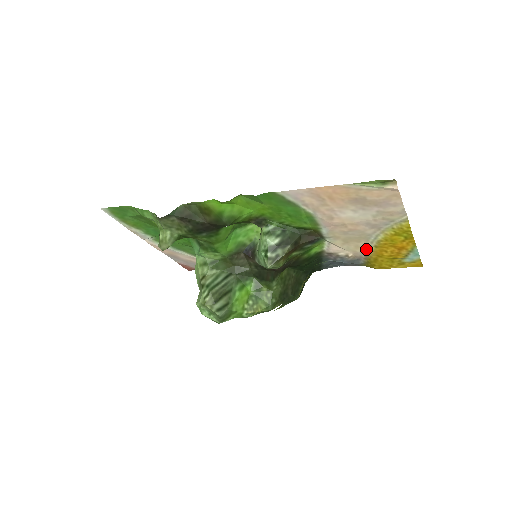
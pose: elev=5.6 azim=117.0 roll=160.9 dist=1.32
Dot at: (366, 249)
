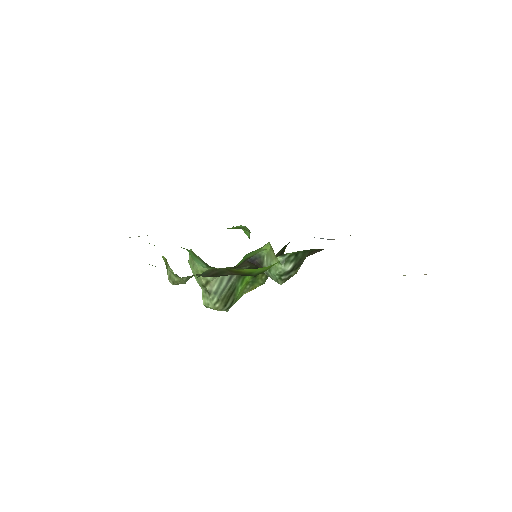
Dot at: occluded
